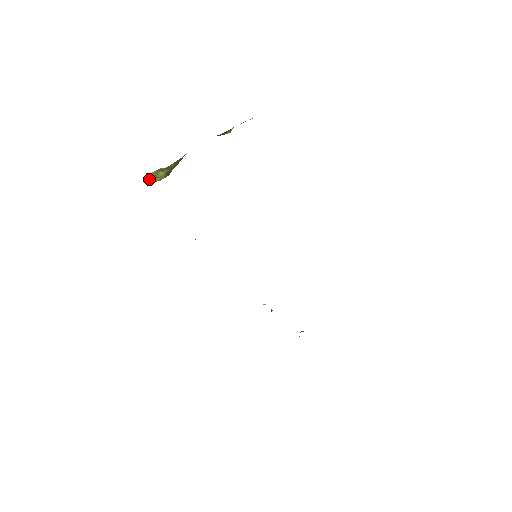
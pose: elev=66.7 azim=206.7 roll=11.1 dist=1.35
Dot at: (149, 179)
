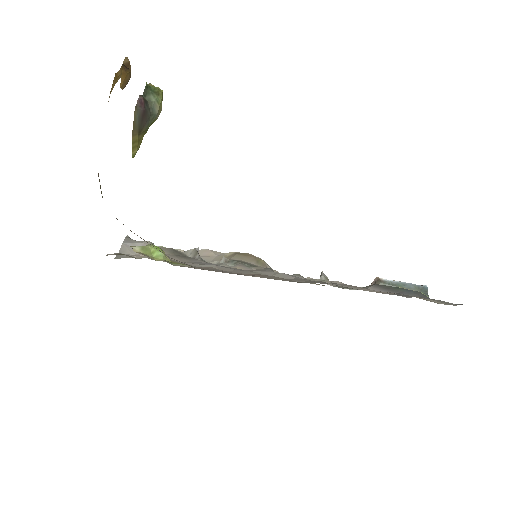
Dot at: occluded
